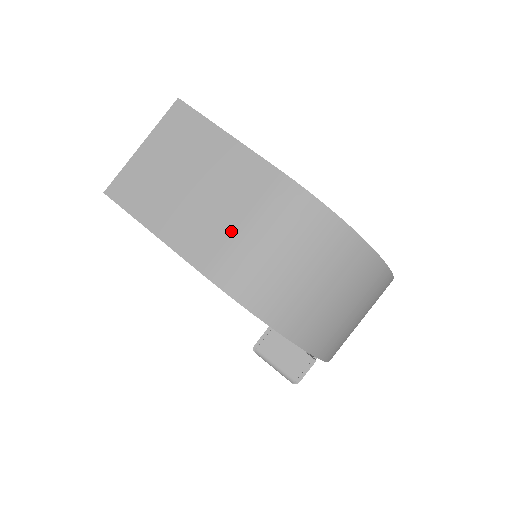
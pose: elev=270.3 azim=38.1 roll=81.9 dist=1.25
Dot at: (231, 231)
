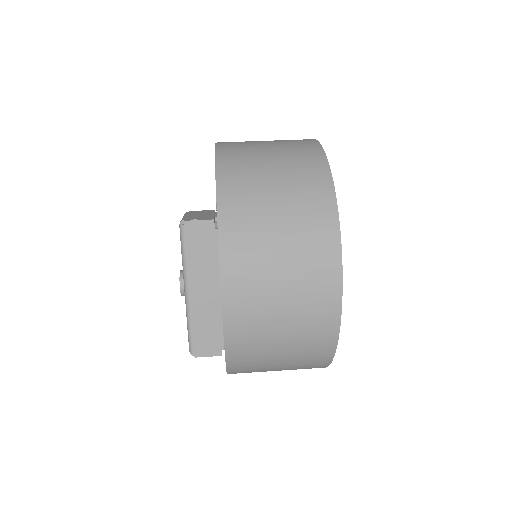
Dot at: occluded
